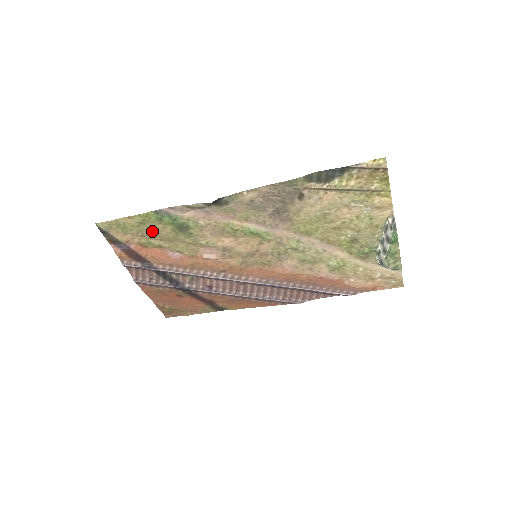
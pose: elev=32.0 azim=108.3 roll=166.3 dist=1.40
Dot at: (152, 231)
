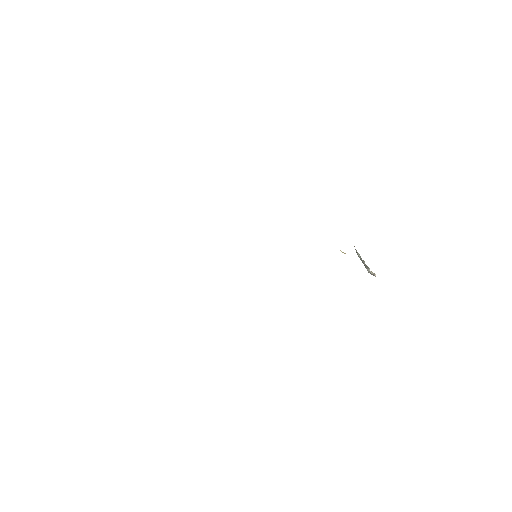
Dot at: occluded
